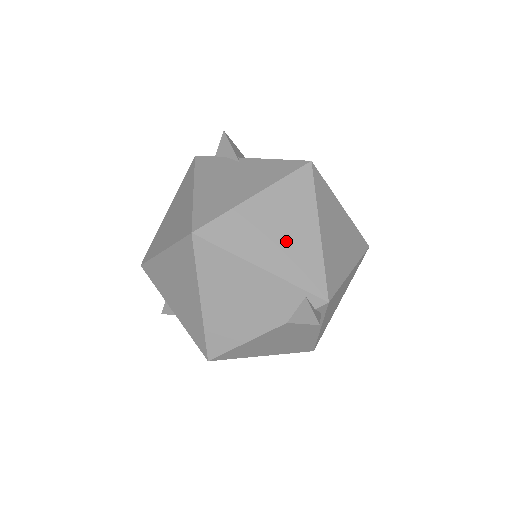
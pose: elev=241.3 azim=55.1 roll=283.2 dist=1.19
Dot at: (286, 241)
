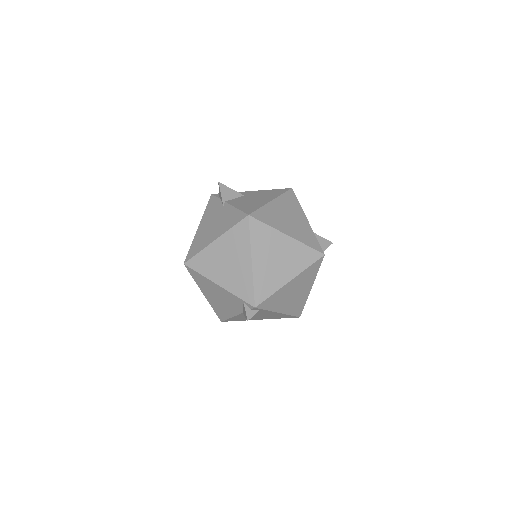
Dot at: (232, 269)
